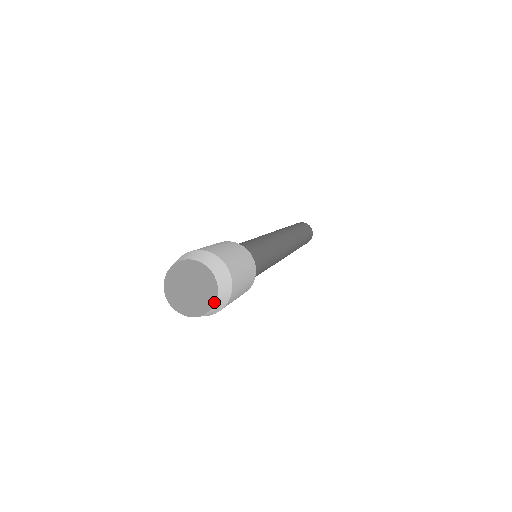
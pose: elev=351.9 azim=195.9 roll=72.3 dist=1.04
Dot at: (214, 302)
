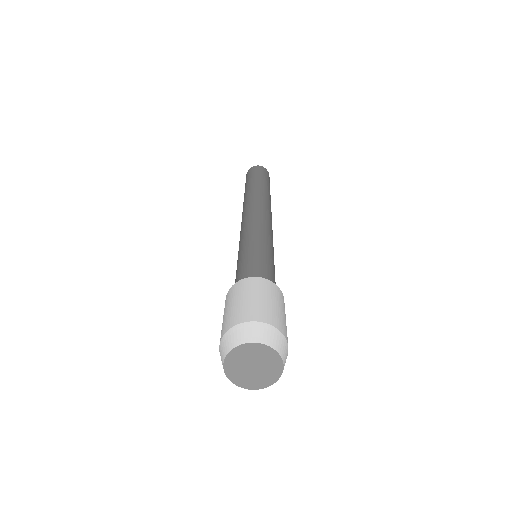
Dot at: (282, 368)
